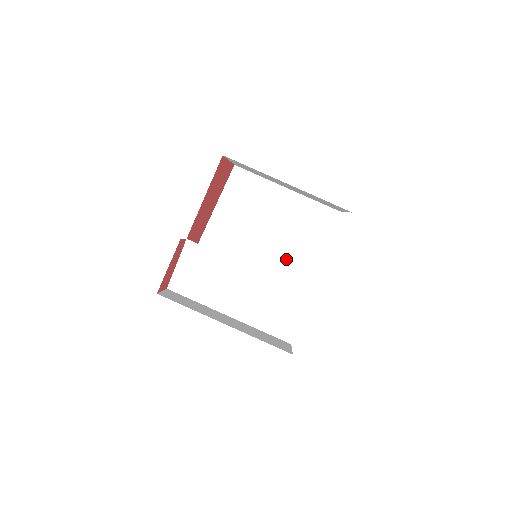
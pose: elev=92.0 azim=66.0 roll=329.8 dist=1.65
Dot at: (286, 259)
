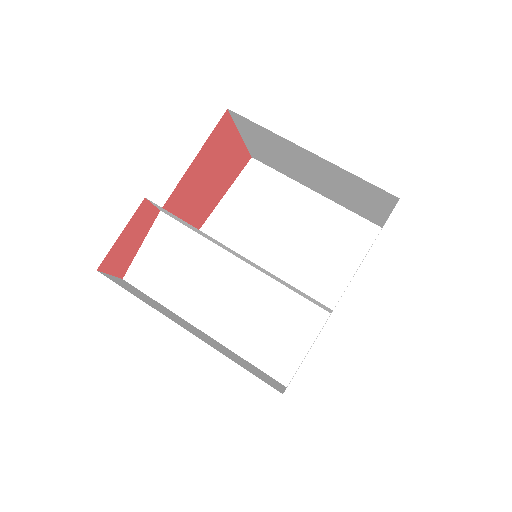
Dot at: (302, 280)
